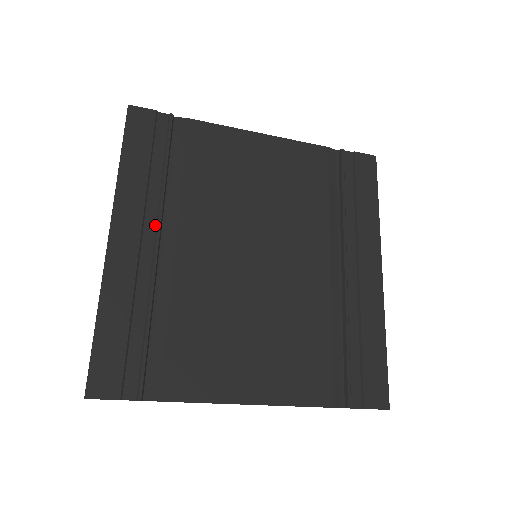
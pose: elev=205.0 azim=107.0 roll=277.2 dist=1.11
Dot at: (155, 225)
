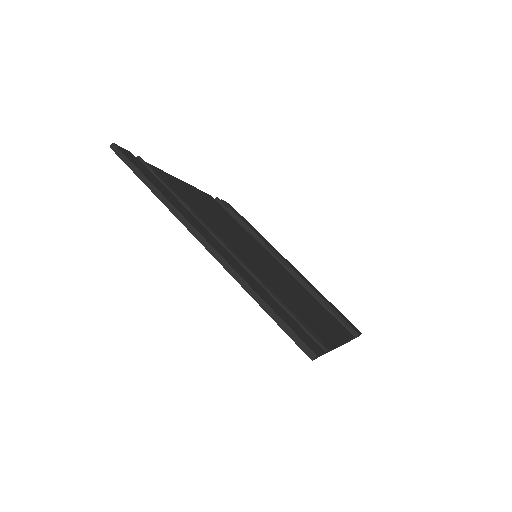
Dot at: (209, 233)
